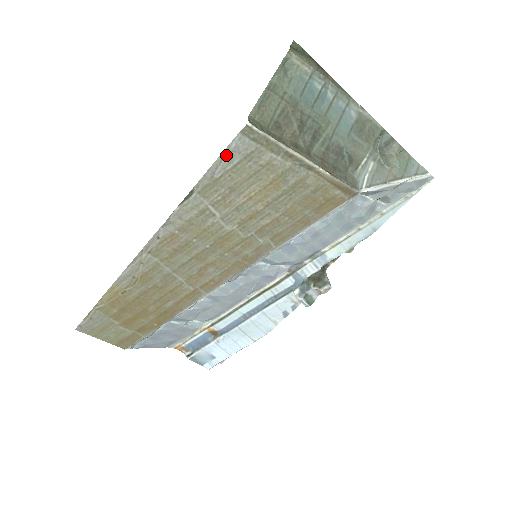
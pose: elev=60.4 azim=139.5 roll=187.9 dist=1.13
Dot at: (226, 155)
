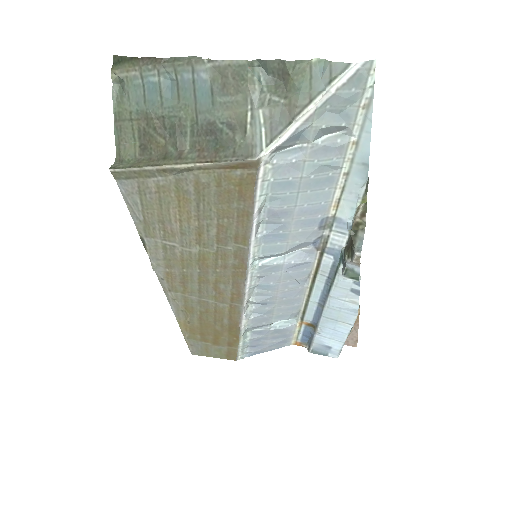
Dot at: (128, 200)
